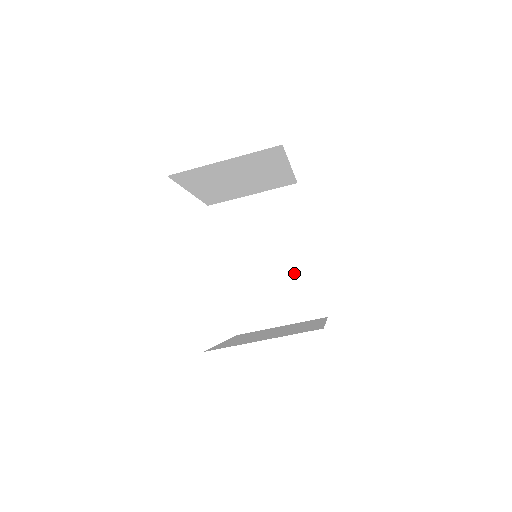
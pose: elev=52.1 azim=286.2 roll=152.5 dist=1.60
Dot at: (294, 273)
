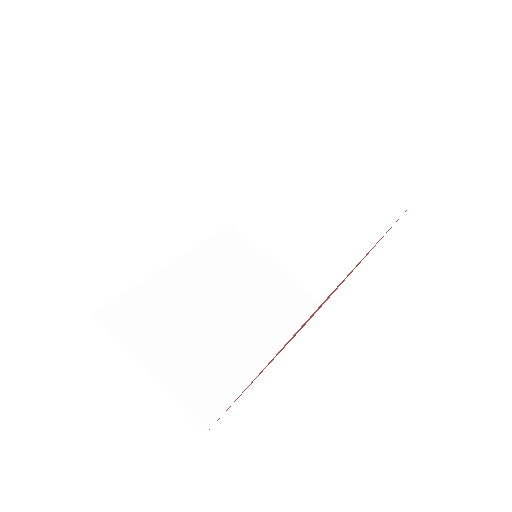
Dot at: (230, 350)
